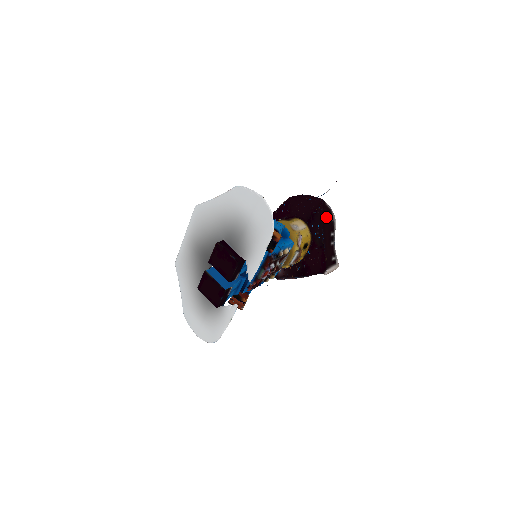
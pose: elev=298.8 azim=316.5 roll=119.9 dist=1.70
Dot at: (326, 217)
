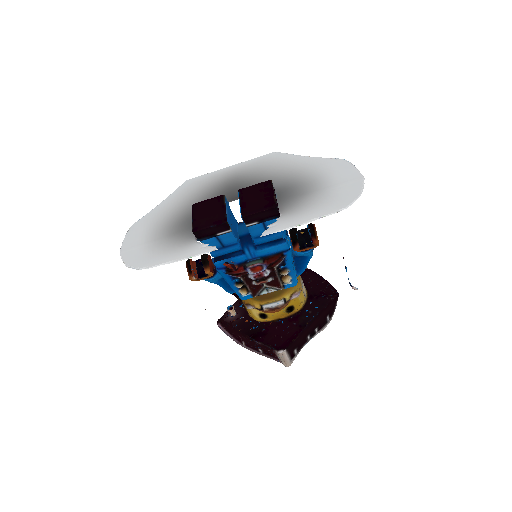
Dot at: (328, 309)
